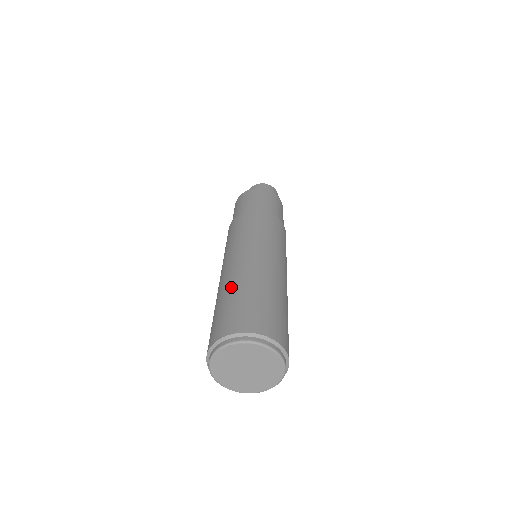
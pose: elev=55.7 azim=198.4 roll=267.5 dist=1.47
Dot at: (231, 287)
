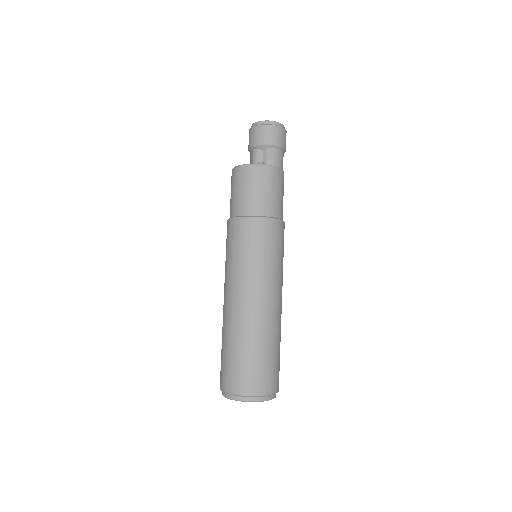
Dot at: occluded
